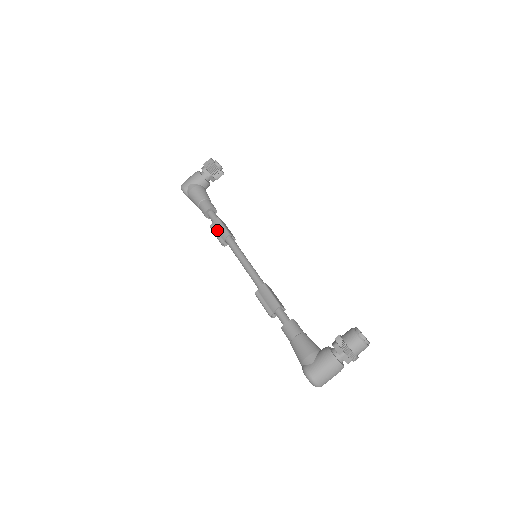
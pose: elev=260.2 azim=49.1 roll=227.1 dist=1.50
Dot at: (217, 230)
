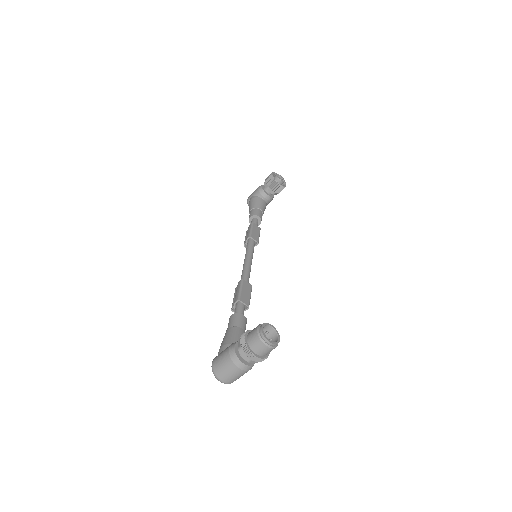
Dot at: occluded
